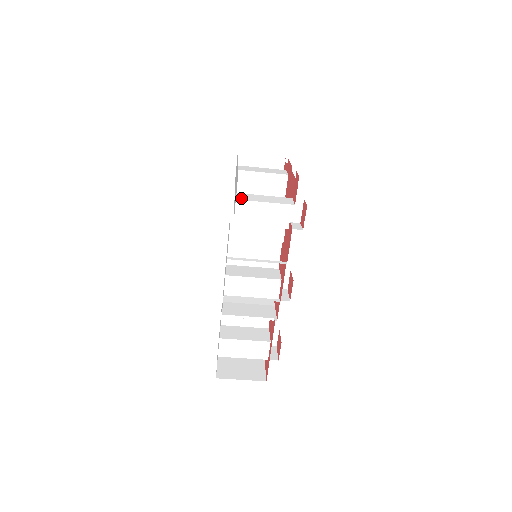
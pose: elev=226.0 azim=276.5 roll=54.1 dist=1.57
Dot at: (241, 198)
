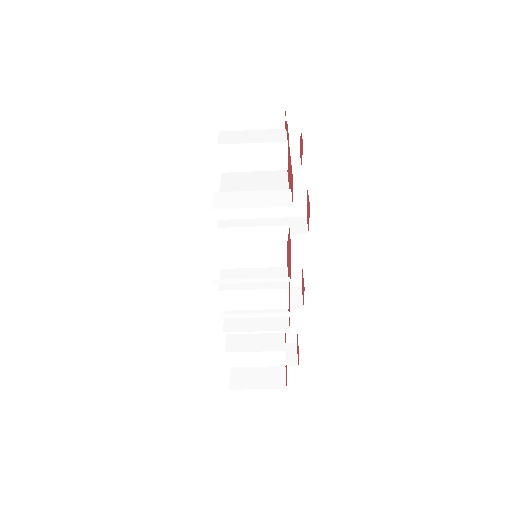
Dot at: (219, 205)
